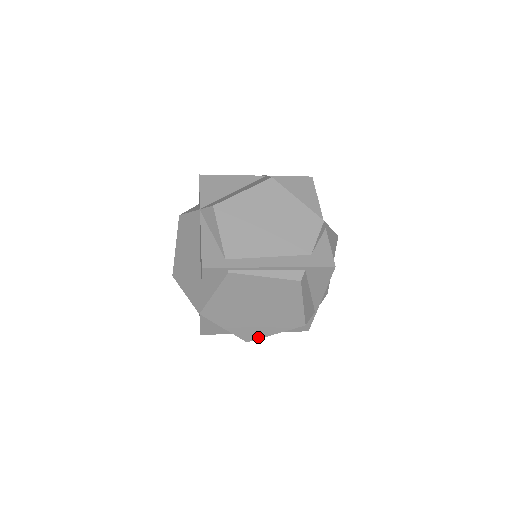
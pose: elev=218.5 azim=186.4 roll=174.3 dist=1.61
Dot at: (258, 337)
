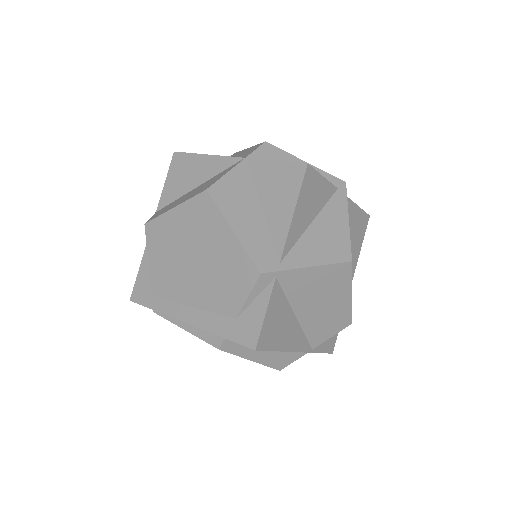
Dot at: occluded
